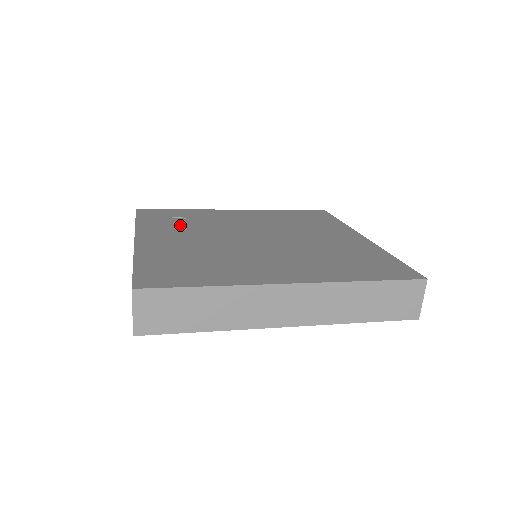
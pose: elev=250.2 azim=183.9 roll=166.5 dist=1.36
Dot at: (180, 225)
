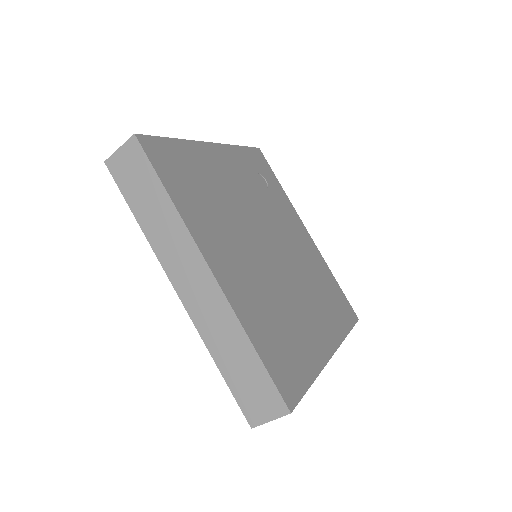
Dot at: (254, 181)
